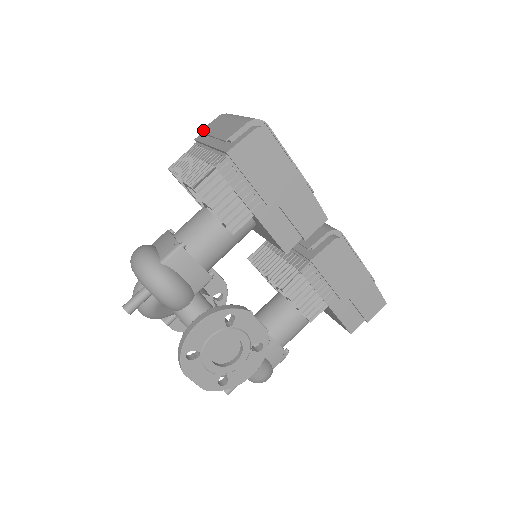
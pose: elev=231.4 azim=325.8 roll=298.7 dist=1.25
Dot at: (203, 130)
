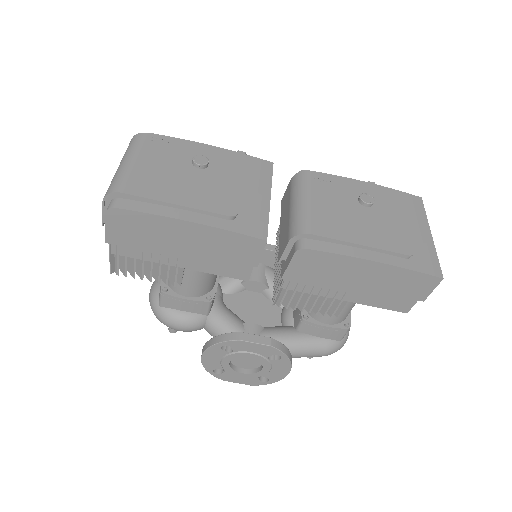
Dot at: occluded
